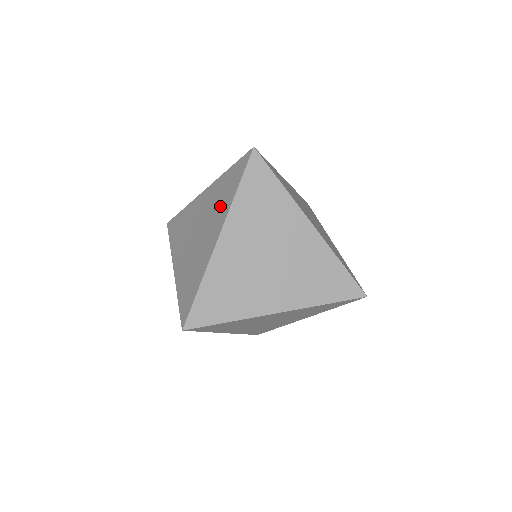
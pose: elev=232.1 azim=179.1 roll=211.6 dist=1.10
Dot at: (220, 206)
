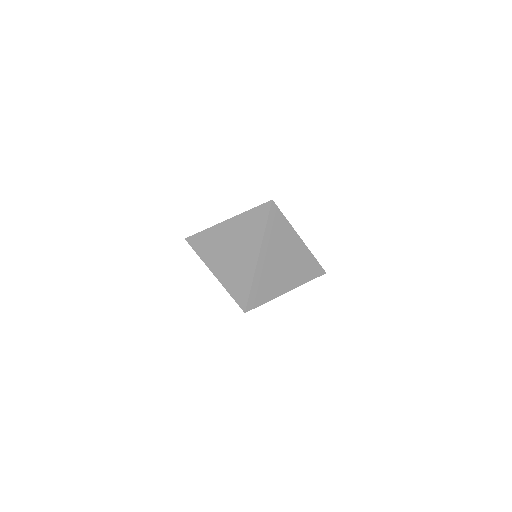
Dot at: (252, 235)
